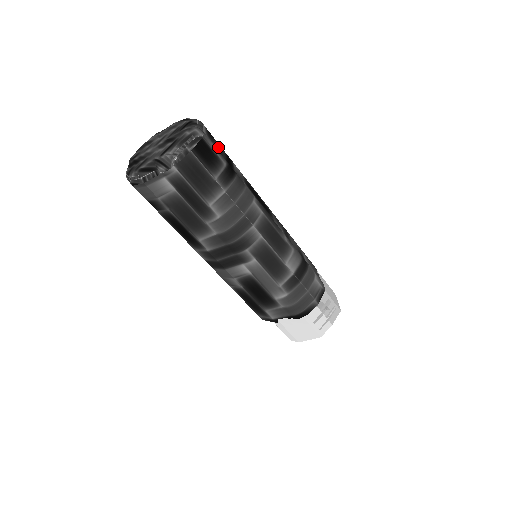
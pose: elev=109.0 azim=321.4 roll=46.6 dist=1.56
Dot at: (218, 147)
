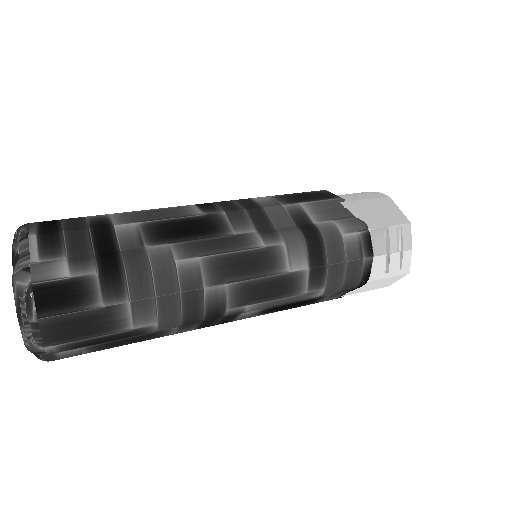
Dot at: (73, 244)
